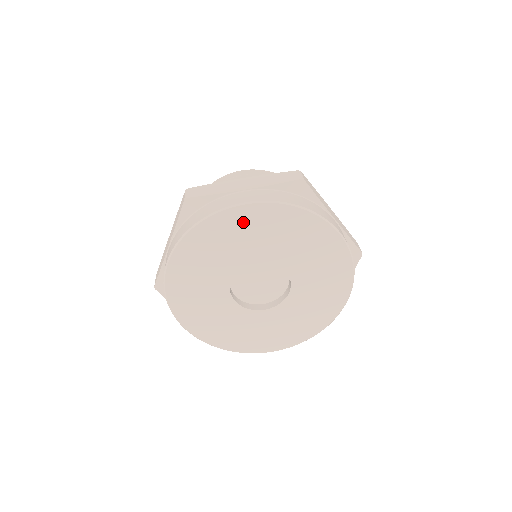
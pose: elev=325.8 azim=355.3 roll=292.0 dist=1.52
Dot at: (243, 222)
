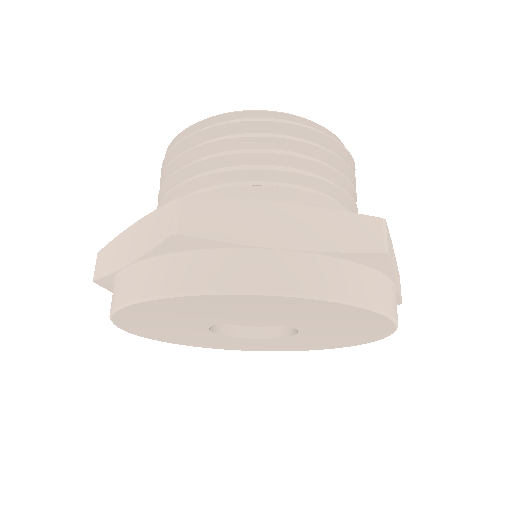
Dot at: (266, 304)
